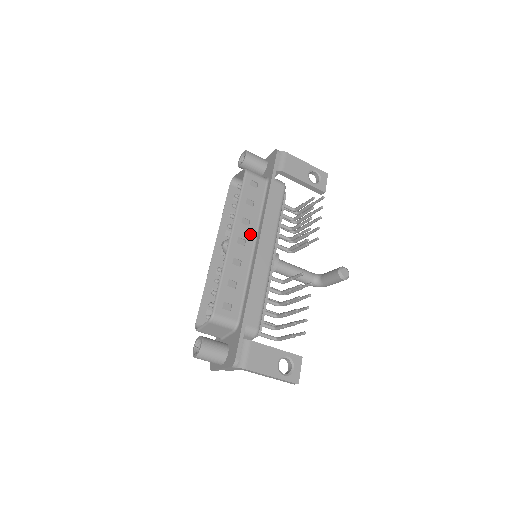
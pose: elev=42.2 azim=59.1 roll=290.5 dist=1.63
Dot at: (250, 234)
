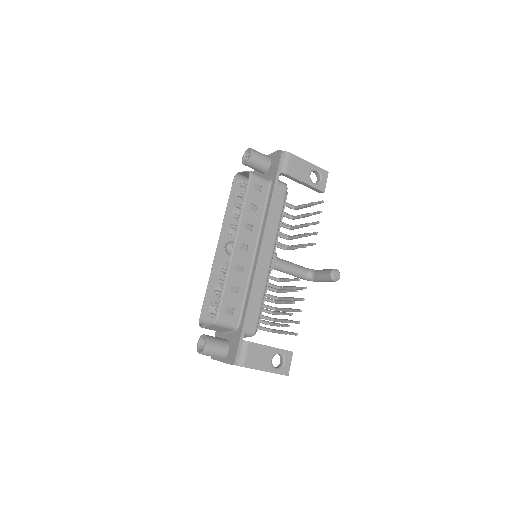
Dot at: (252, 239)
